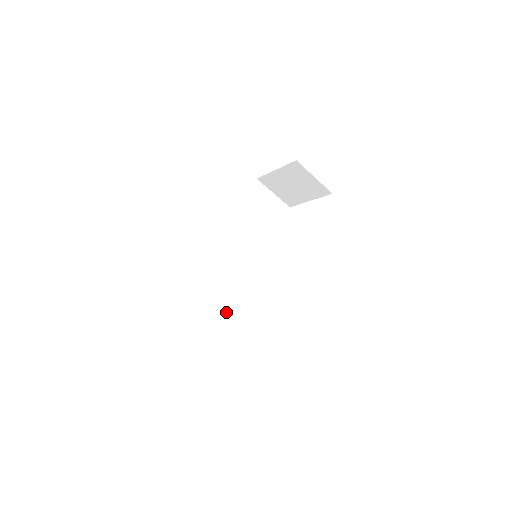
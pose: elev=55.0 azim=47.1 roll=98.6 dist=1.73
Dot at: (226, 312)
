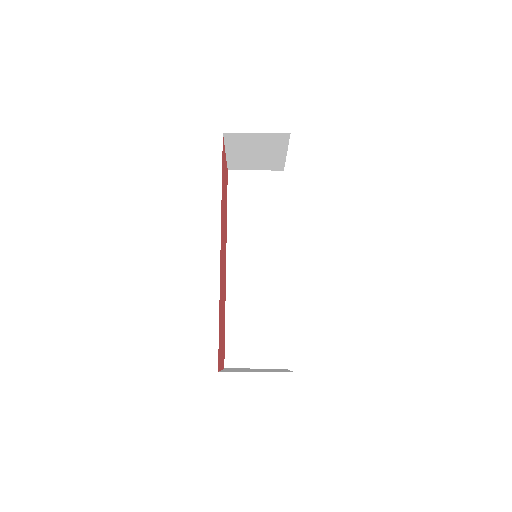
Dot at: (274, 326)
